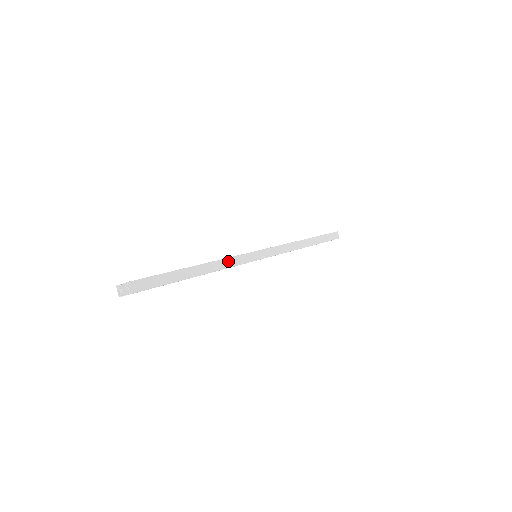
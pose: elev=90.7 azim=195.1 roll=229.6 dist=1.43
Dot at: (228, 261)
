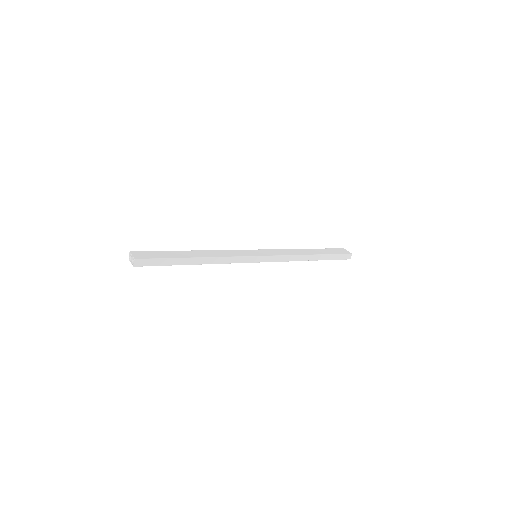
Dot at: (224, 259)
